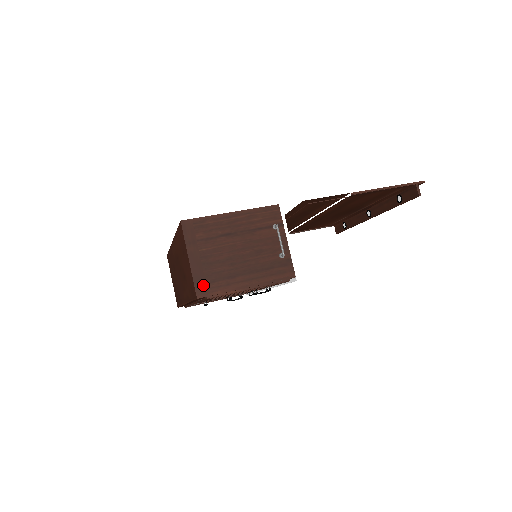
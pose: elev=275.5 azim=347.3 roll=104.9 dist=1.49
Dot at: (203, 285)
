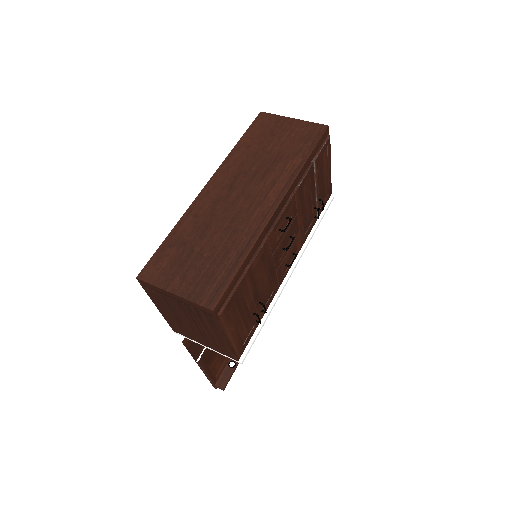
Dot at: occluded
